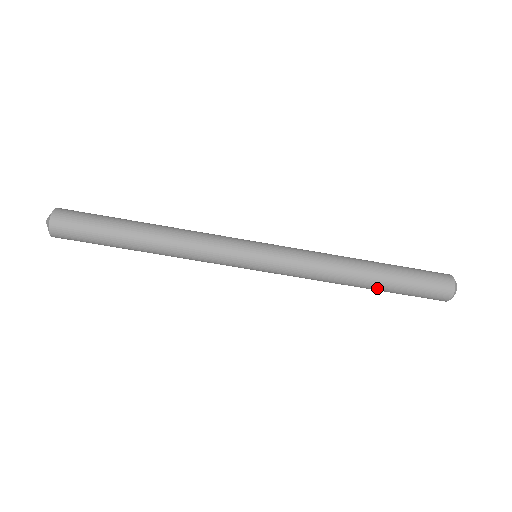
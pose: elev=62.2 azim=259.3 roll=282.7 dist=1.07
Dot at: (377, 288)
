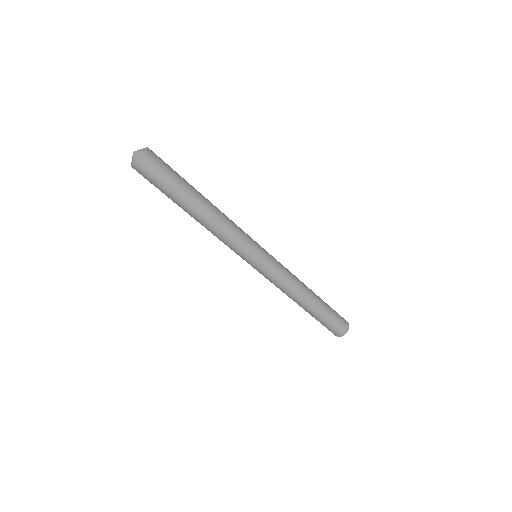
Dot at: (313, 311)
